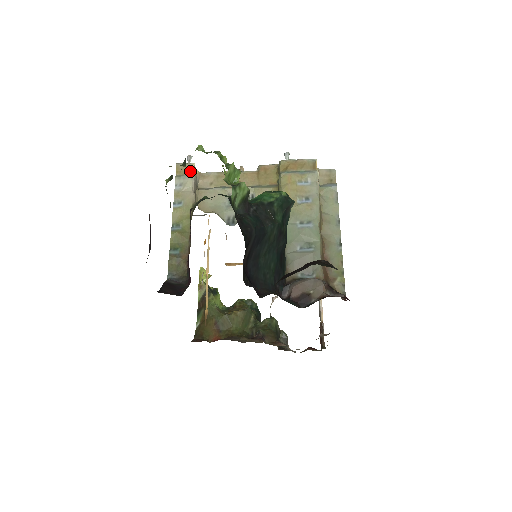
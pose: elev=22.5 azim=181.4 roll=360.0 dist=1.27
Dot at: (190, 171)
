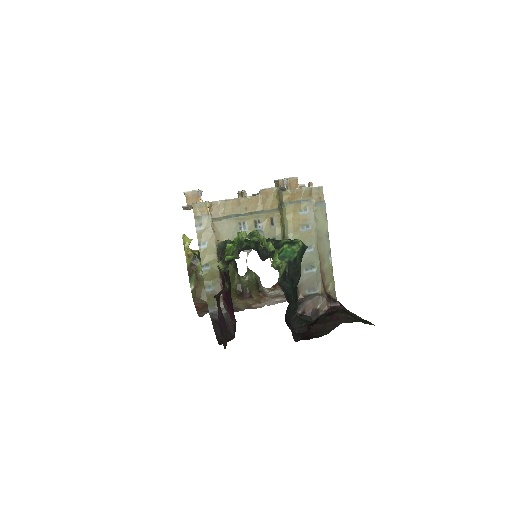
Dot at: (206, 210)
